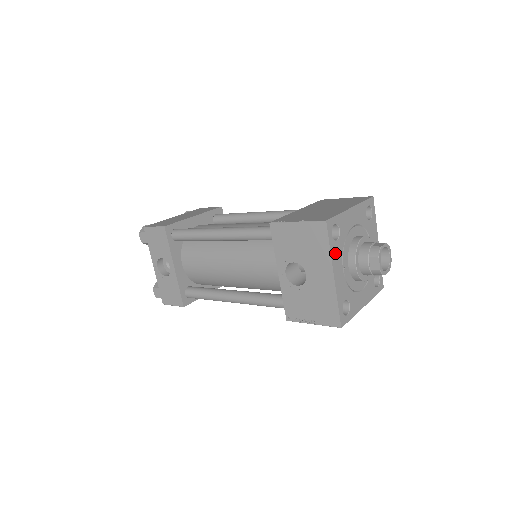
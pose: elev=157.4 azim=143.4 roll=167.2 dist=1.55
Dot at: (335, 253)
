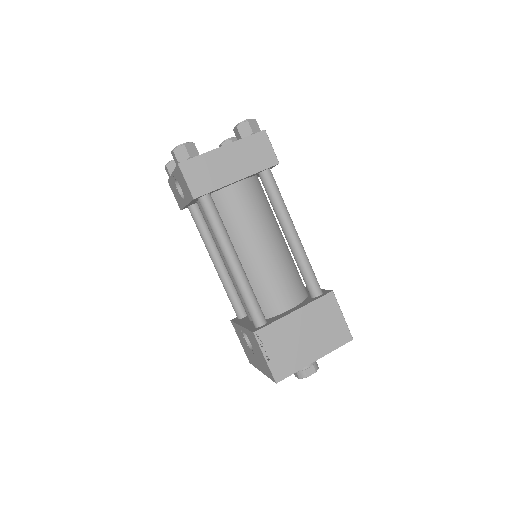
Dot at: occluded
